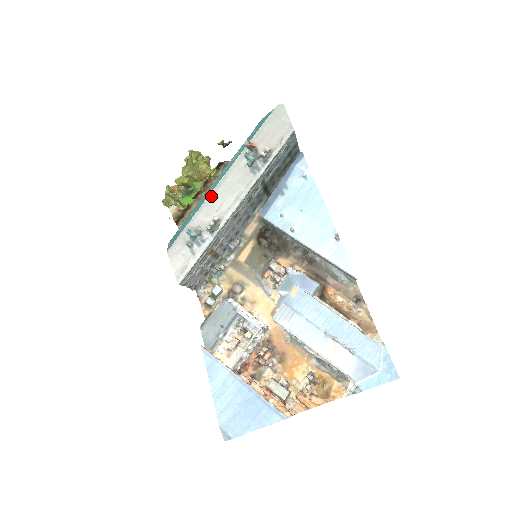
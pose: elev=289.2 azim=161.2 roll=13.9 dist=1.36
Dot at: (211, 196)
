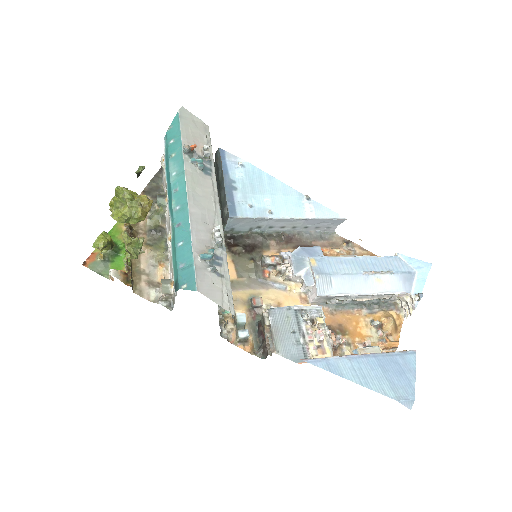
Dot at: (191, 212)
